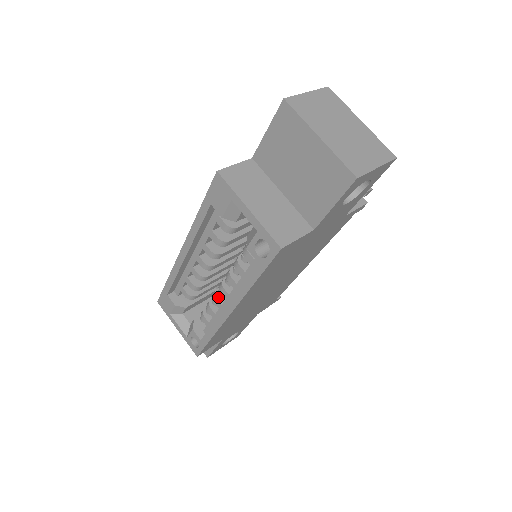
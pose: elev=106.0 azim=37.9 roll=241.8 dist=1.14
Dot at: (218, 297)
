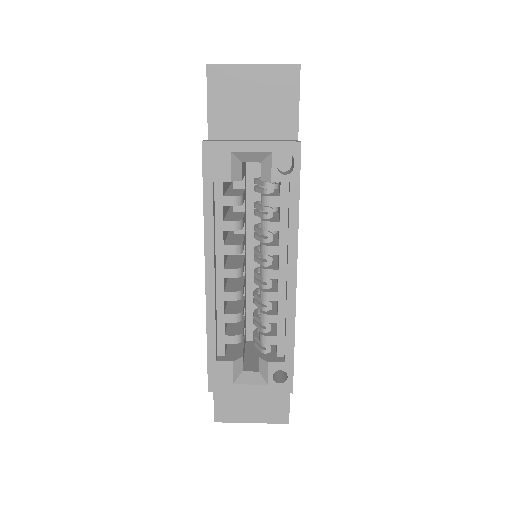
Dot at: (268, 291)
